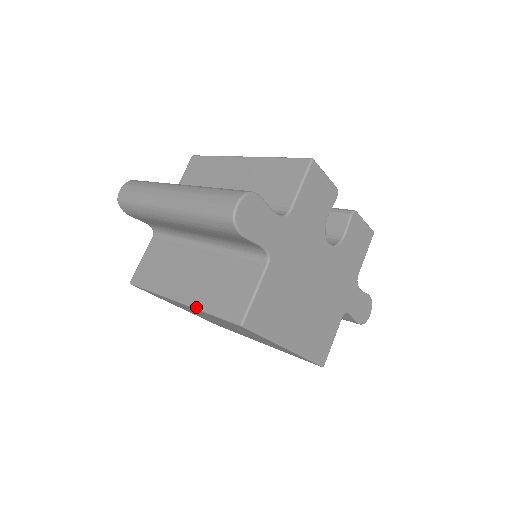
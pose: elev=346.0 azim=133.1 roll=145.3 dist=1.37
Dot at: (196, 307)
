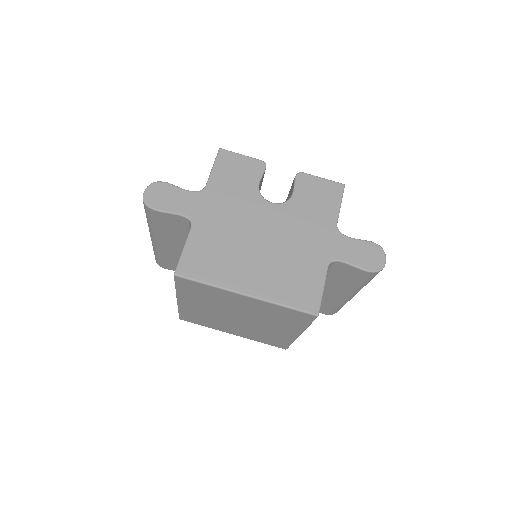
Dot at: (176, 292)
